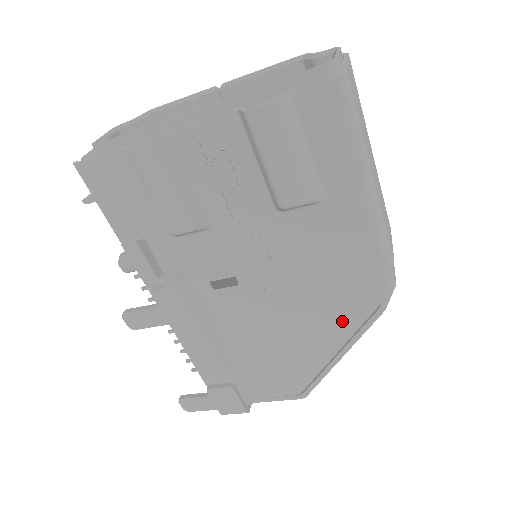
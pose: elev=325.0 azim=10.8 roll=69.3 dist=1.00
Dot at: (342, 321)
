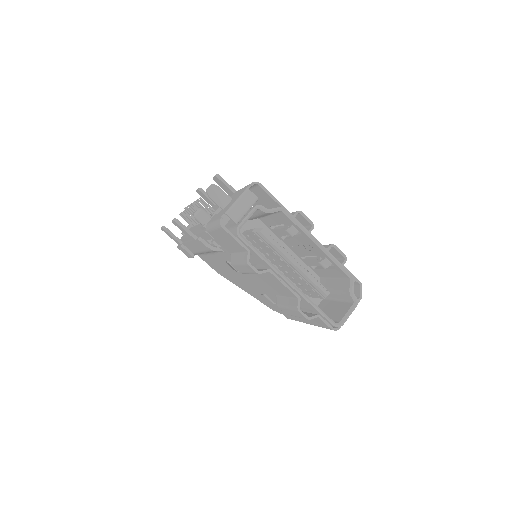
Dot at: (258, 297)
